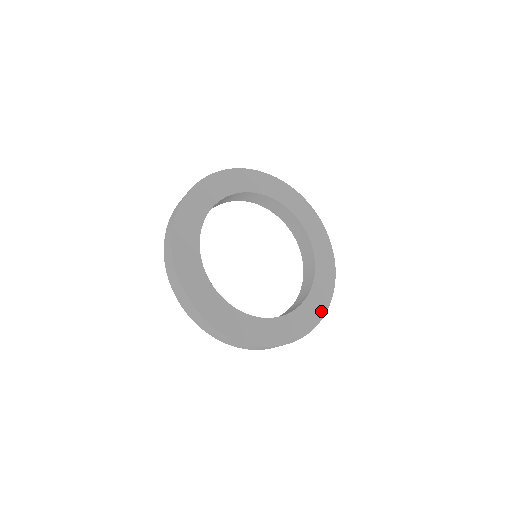
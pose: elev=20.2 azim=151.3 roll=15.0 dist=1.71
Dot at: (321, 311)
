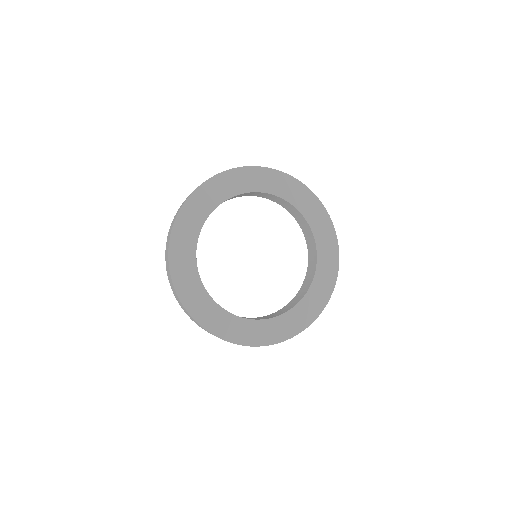
Dot at: (302, 325)
